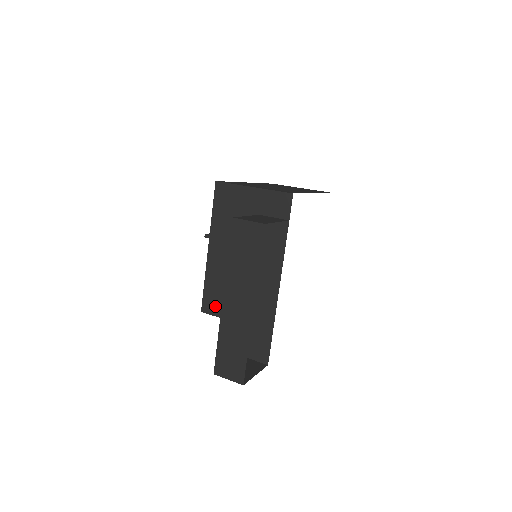
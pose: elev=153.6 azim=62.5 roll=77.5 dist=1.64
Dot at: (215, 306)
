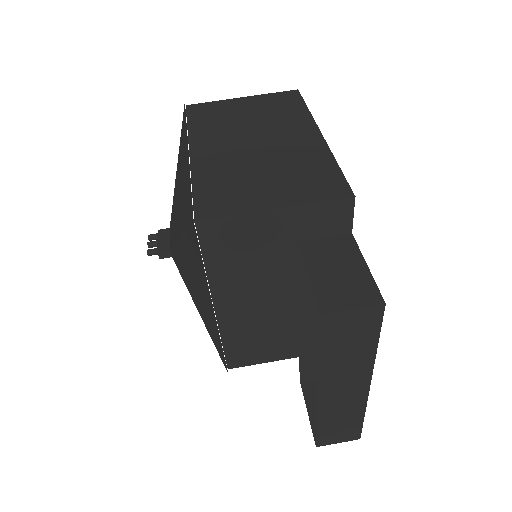
Dot at: (248, 357)
